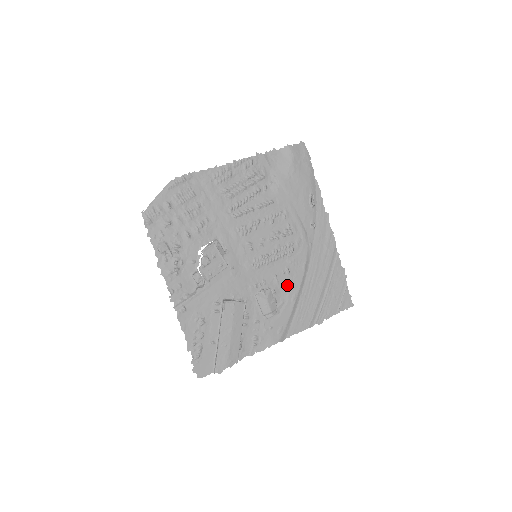
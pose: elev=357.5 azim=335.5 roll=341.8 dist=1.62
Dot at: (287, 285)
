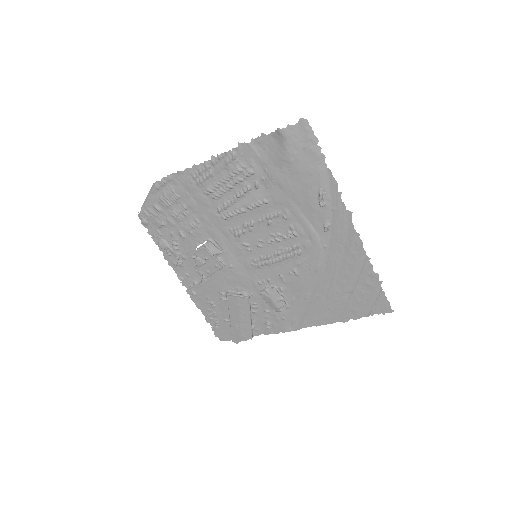
Dot at: (297, 285)
